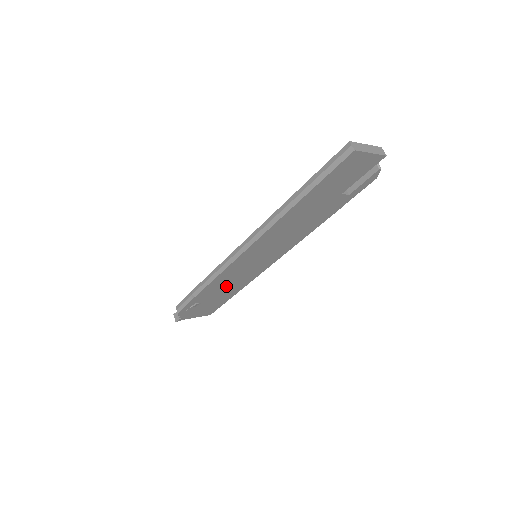
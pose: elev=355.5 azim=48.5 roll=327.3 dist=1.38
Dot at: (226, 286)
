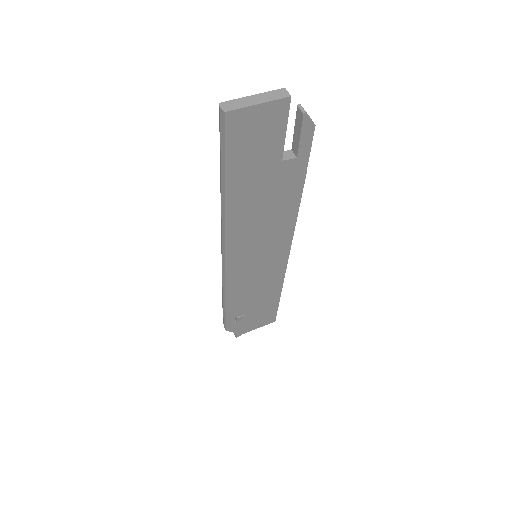
Dot at: (254, 293)
